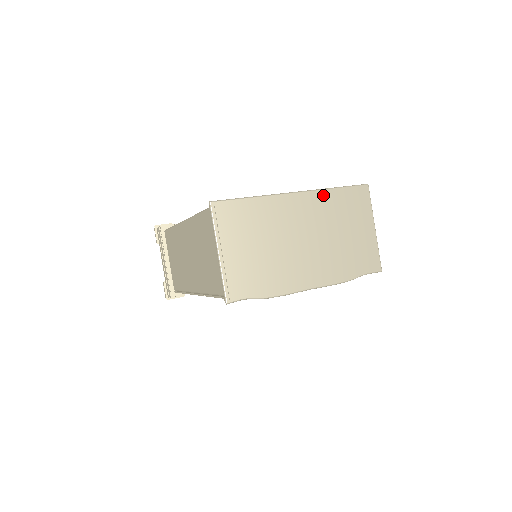
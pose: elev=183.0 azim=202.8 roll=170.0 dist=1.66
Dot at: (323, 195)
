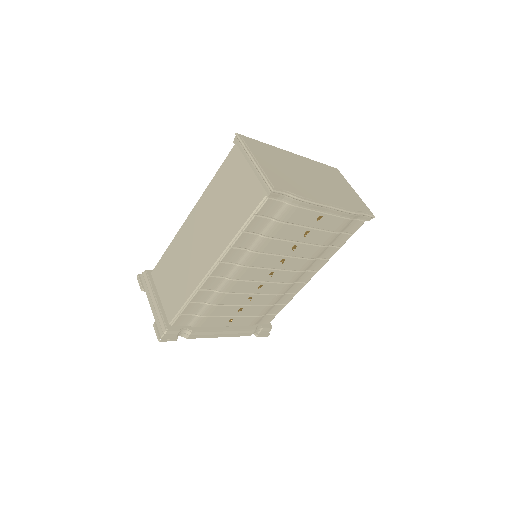
Dot at: (311, 161)
